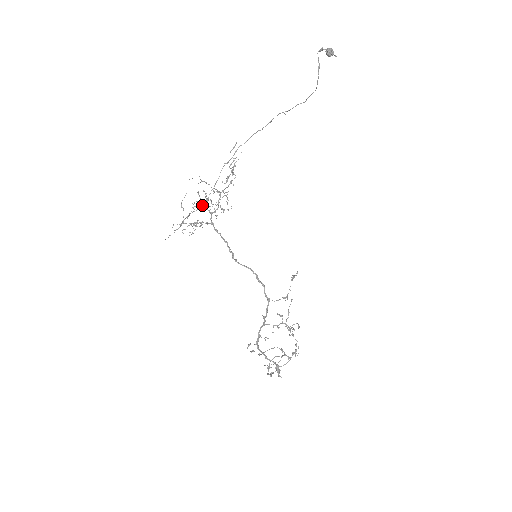
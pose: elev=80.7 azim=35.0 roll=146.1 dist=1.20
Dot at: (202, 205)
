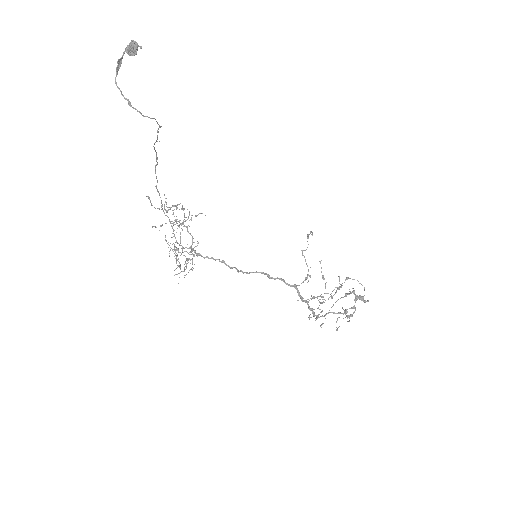
Dot at: (175, 255)
